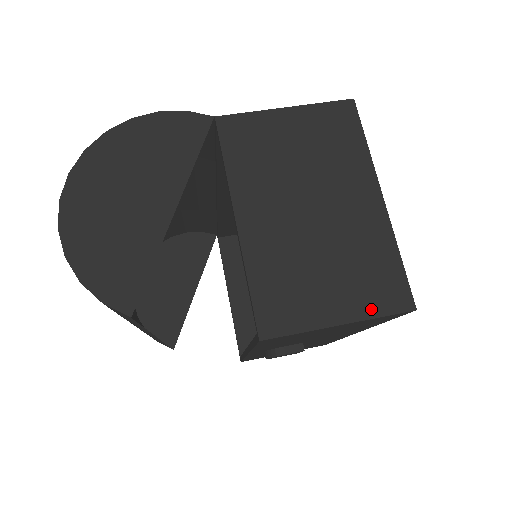
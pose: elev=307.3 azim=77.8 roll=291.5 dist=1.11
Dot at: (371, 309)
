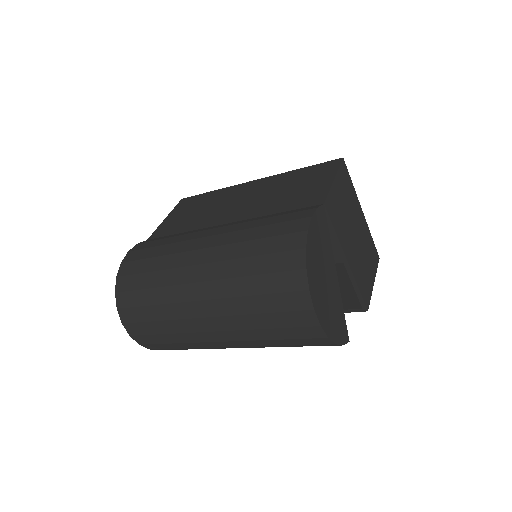
Dot at: (375, 268)
